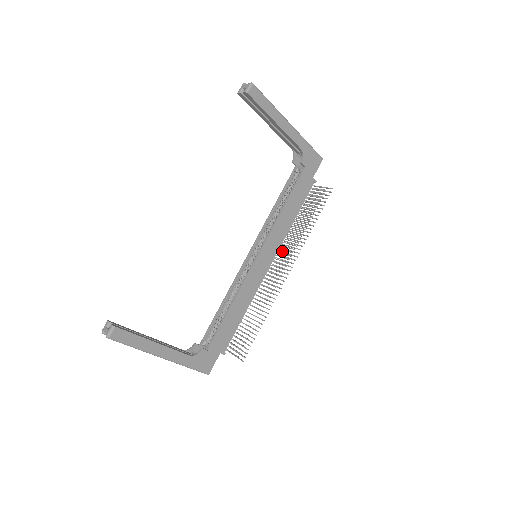
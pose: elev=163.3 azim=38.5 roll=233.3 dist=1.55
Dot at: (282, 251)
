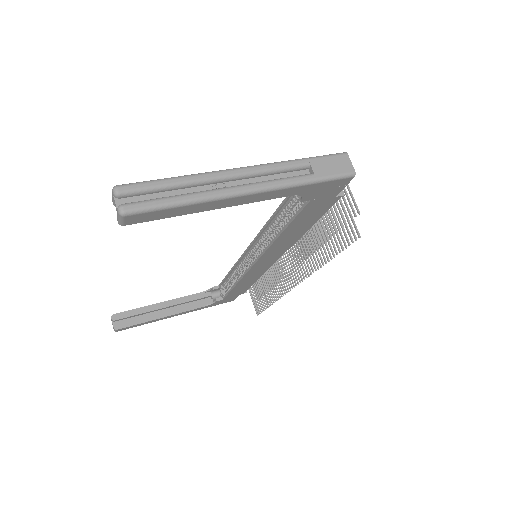
Dot at: (293, 251)
